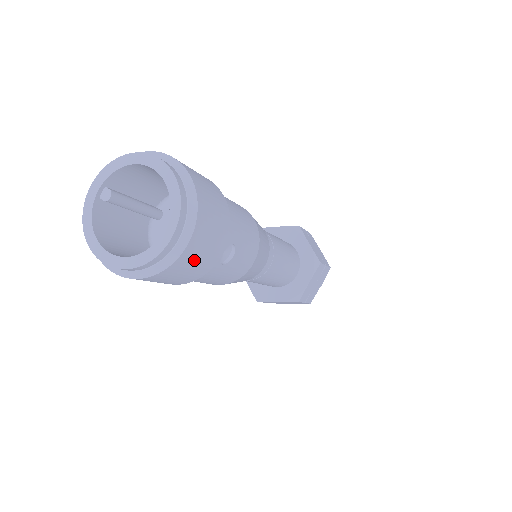
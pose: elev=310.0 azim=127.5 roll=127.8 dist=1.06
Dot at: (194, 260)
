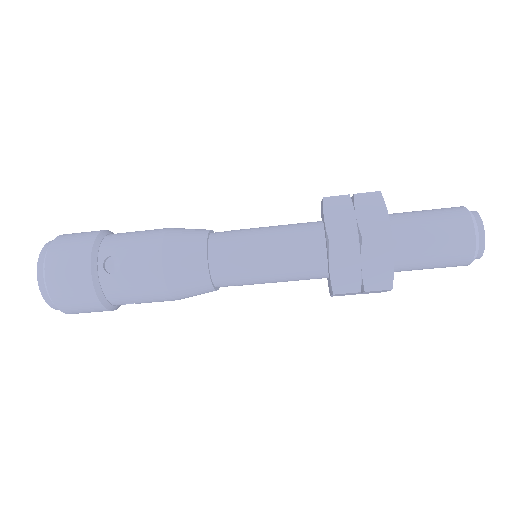
Dot at: occluded
